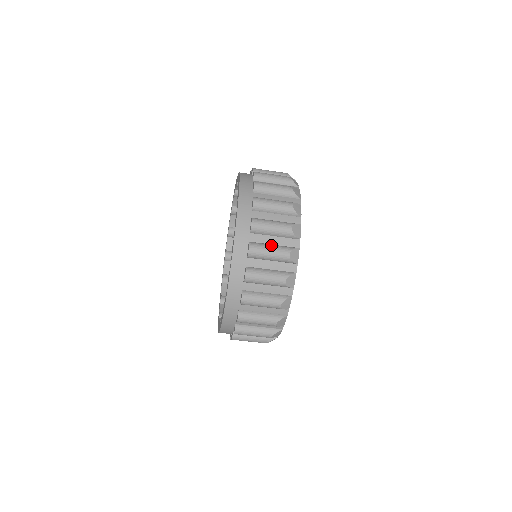
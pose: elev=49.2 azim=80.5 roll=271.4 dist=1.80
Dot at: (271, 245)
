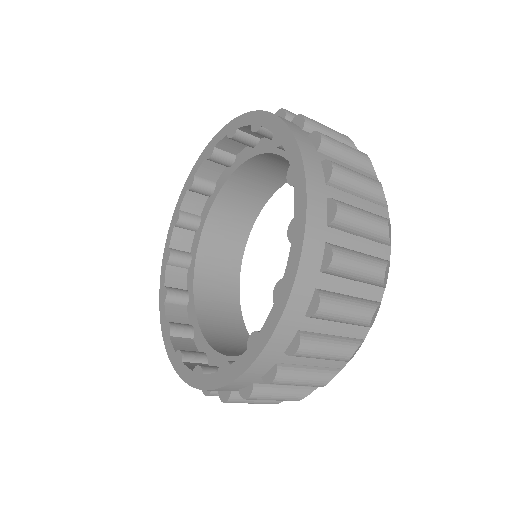
Dot at: (282, 391)
